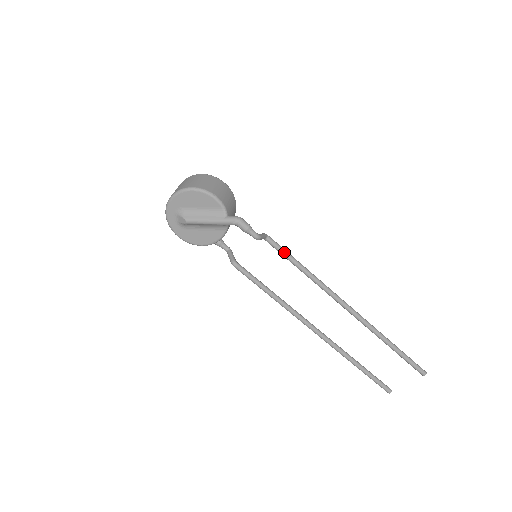
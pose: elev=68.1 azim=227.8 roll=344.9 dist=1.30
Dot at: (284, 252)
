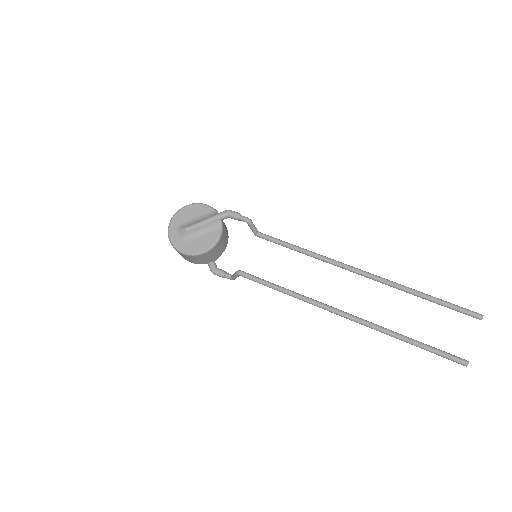
Dot at: (278, 239)
